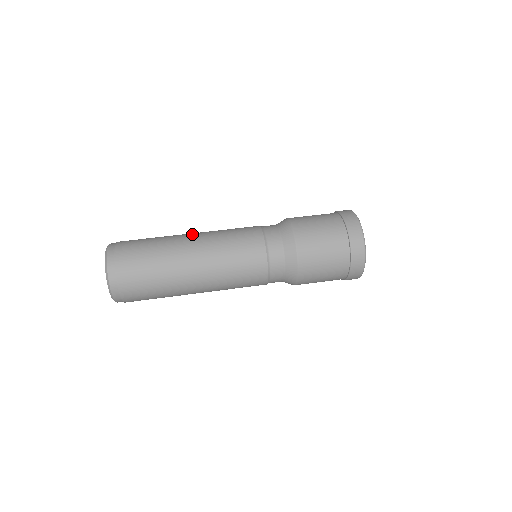
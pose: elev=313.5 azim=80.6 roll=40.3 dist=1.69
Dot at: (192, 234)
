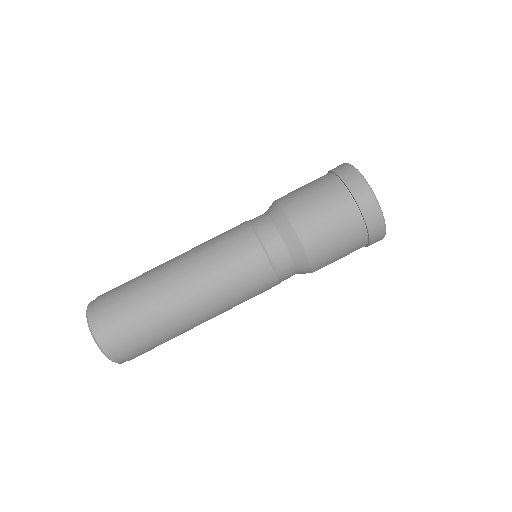
Dot at: (174, 261)
